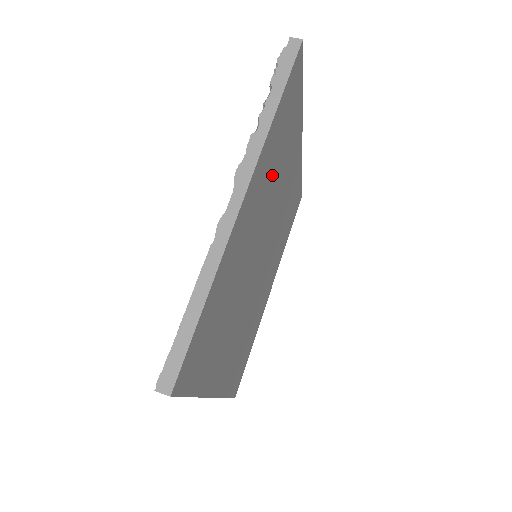
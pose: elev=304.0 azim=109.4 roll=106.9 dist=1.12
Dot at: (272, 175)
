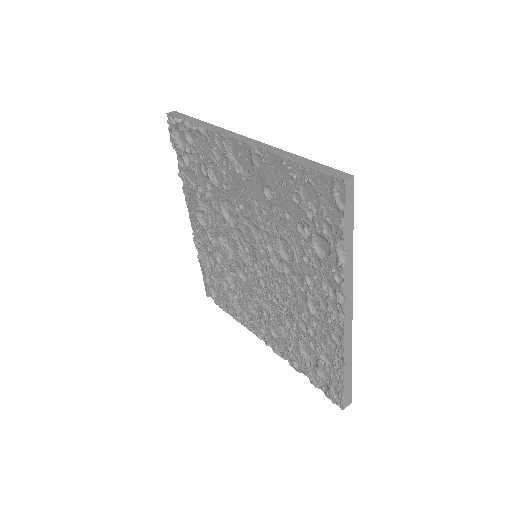
Dot at: occluded
